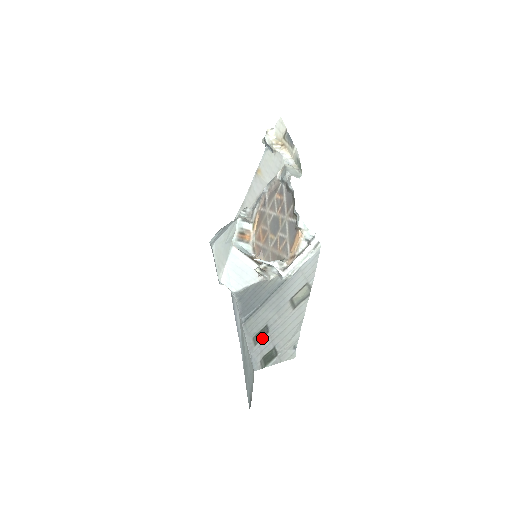
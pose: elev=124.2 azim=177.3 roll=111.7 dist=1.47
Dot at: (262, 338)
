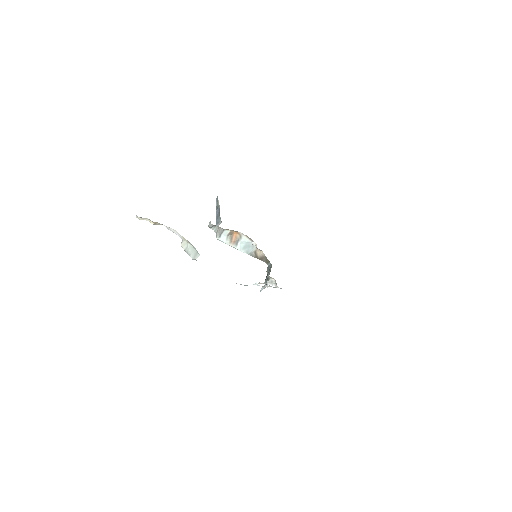
Dot at: occluded
